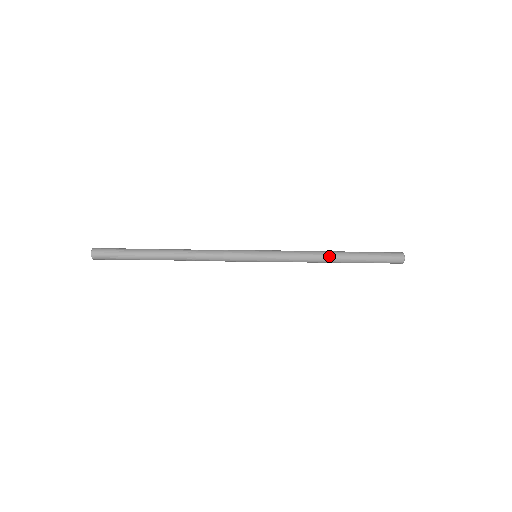
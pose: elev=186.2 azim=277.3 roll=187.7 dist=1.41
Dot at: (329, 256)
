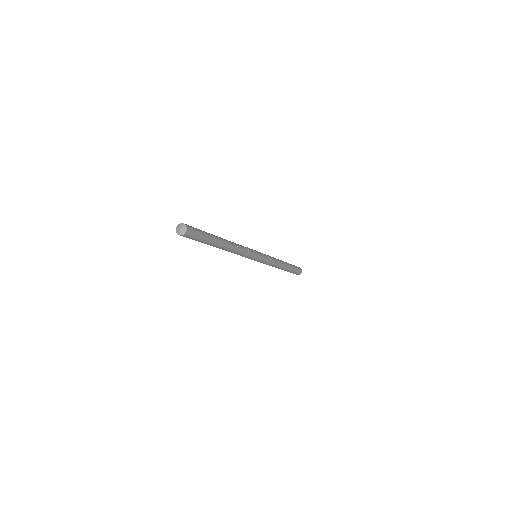
Dot at: (283, 265)
